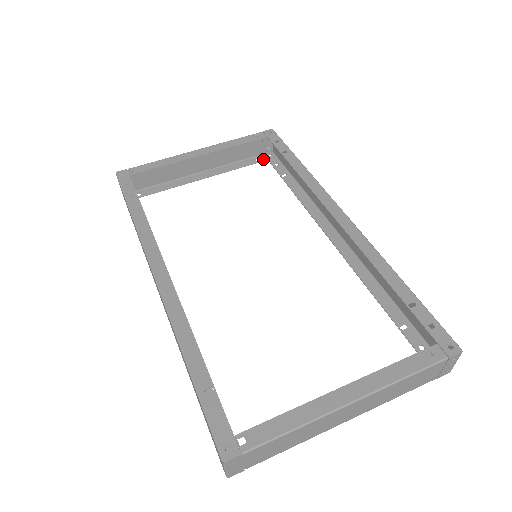
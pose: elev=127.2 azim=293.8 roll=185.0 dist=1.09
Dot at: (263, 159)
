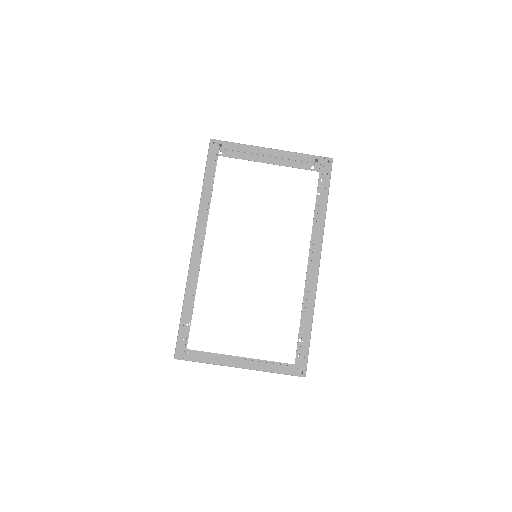
Dot at: (317, 169)
